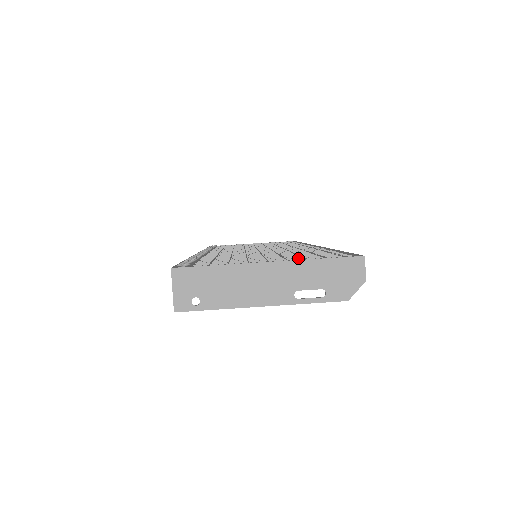
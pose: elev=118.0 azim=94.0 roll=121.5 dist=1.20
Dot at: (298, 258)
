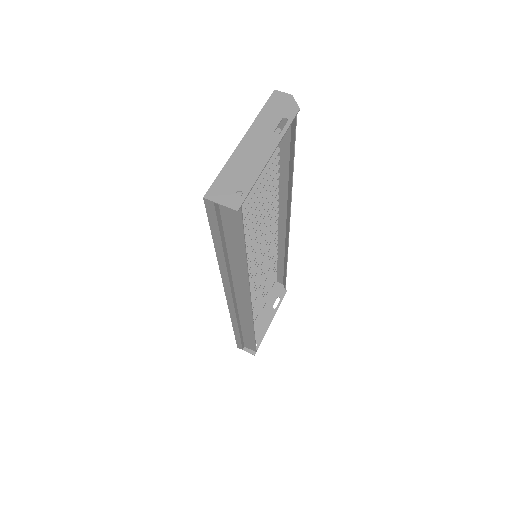
Dot at: occluded
